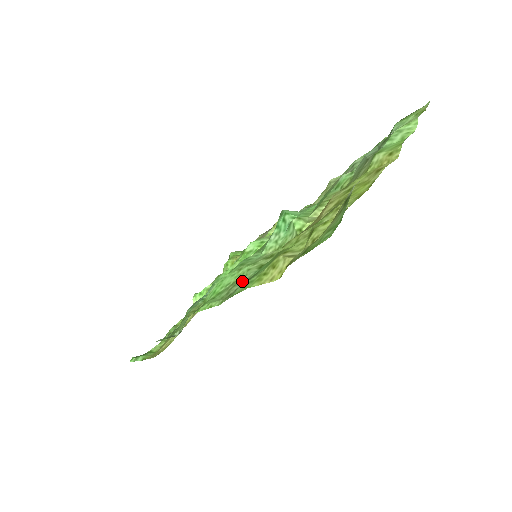
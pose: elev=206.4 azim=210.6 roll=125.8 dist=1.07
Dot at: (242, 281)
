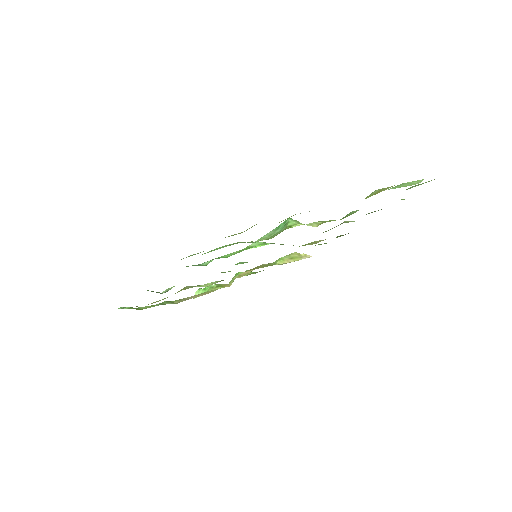
Dot at: occluded
